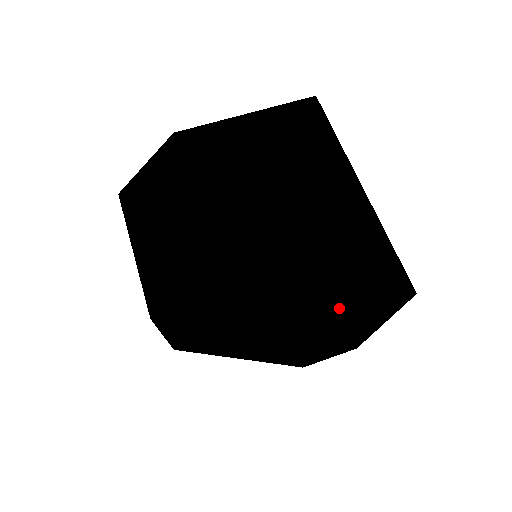
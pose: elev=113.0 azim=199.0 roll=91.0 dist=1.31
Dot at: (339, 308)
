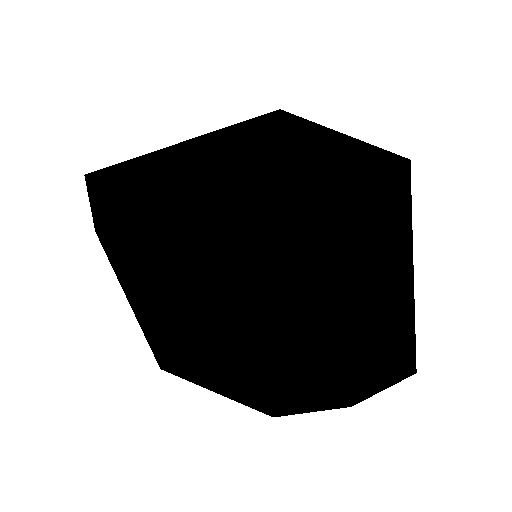
Dot at: (358, 397)
